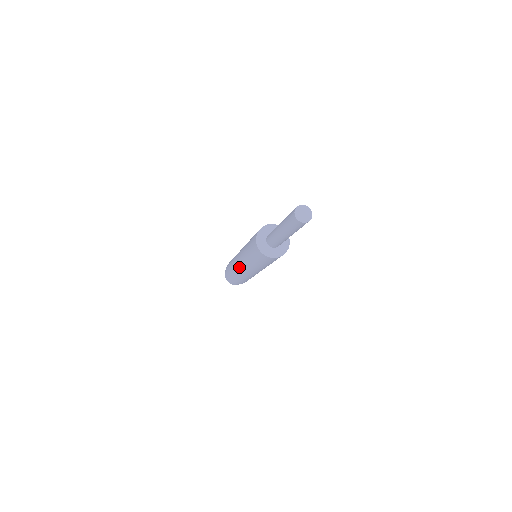
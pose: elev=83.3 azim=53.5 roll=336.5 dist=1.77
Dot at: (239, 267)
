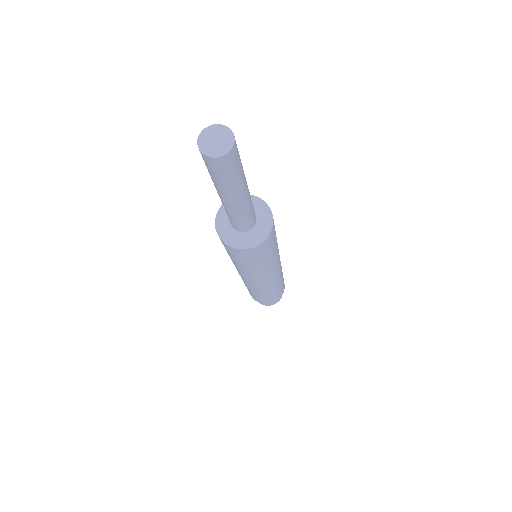
Dot at: (243, 279)
